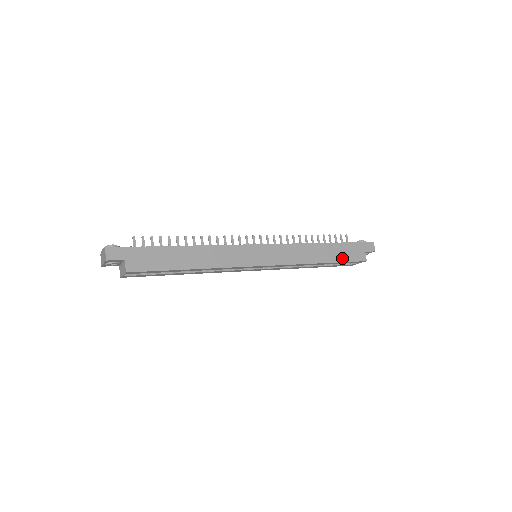
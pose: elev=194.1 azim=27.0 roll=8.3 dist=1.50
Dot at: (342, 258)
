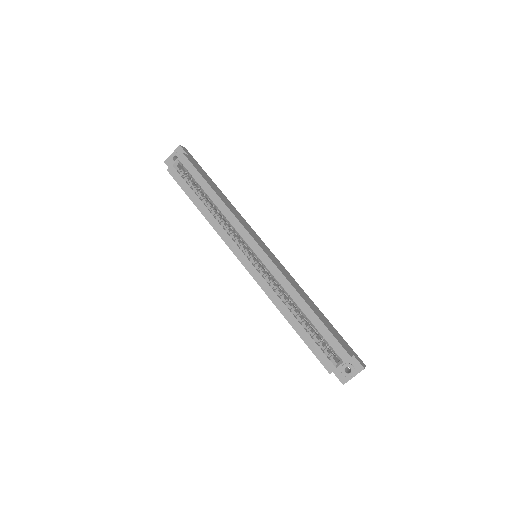
Dot at: (328, 327)
